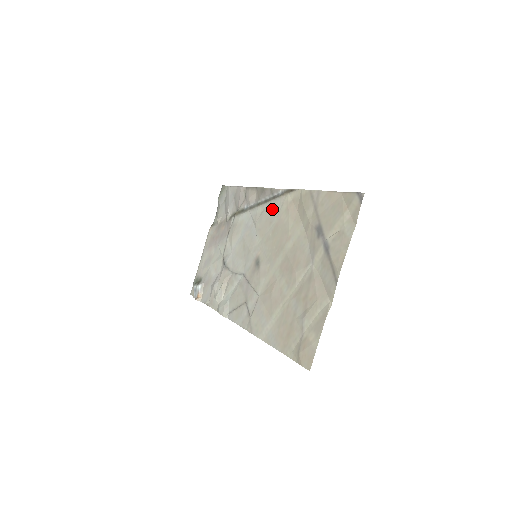
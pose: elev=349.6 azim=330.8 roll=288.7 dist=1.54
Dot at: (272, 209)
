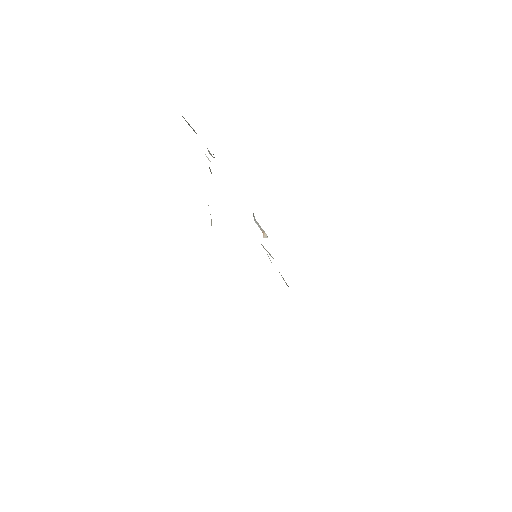
Dot at: occluded
